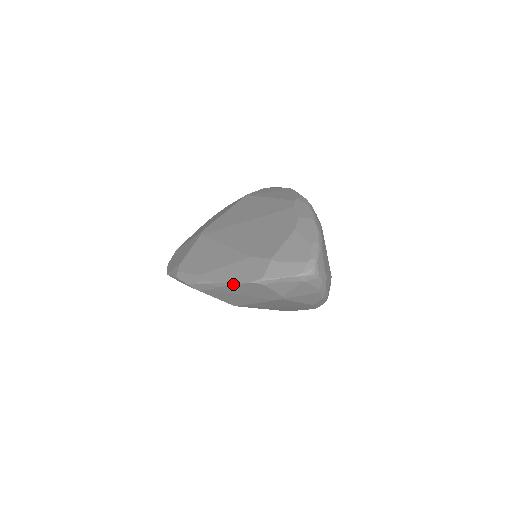
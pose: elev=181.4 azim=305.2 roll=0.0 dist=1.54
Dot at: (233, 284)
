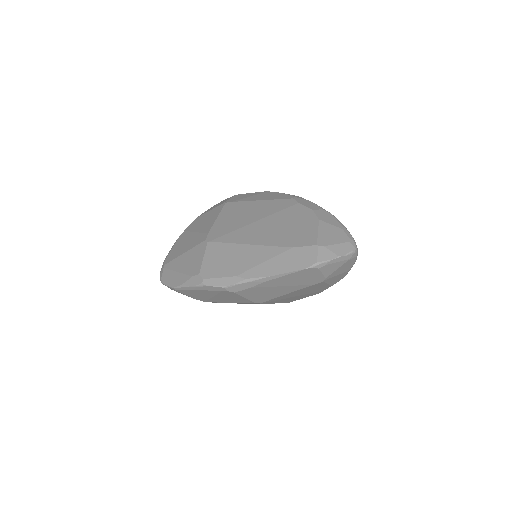
Dot at: (284, 275)
